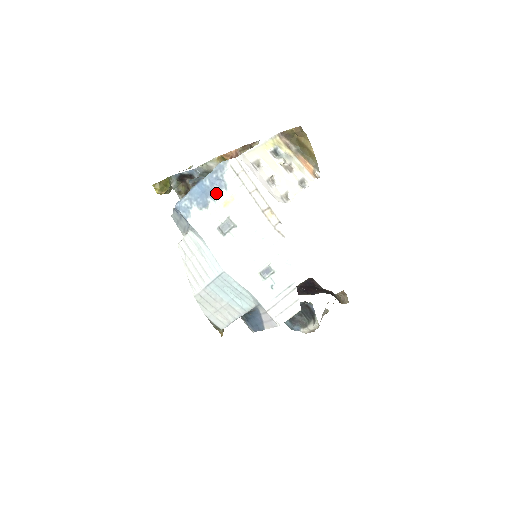
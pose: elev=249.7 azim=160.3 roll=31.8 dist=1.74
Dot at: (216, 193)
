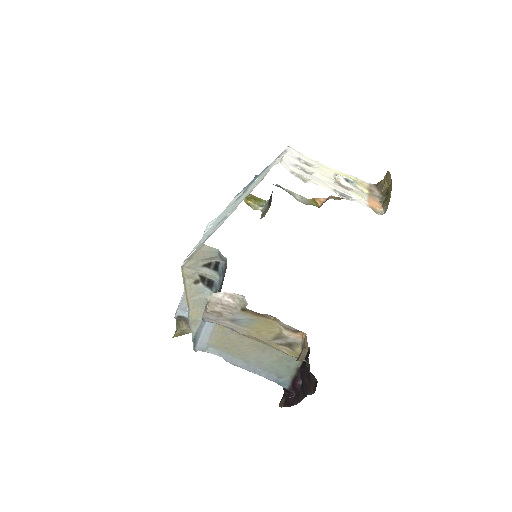
Dot at: occluded
